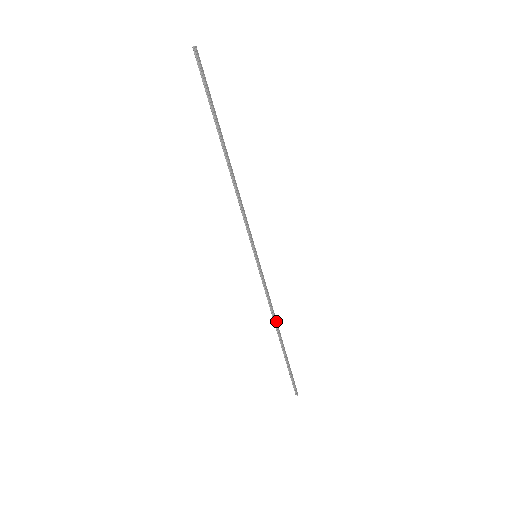
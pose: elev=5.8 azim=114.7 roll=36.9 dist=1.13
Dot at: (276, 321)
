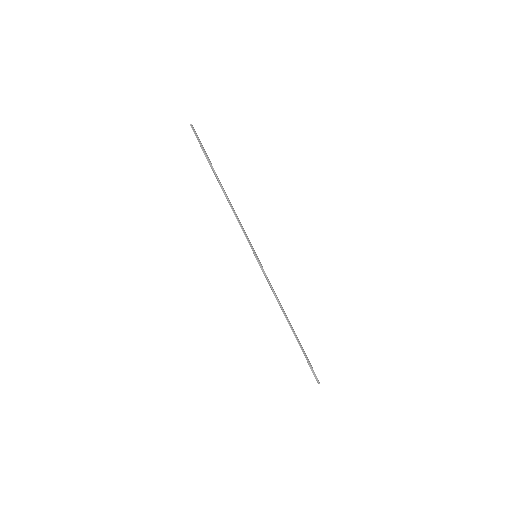
Dot at: occluded
